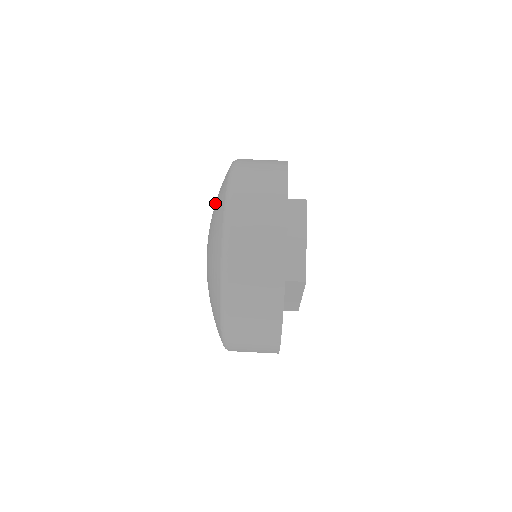
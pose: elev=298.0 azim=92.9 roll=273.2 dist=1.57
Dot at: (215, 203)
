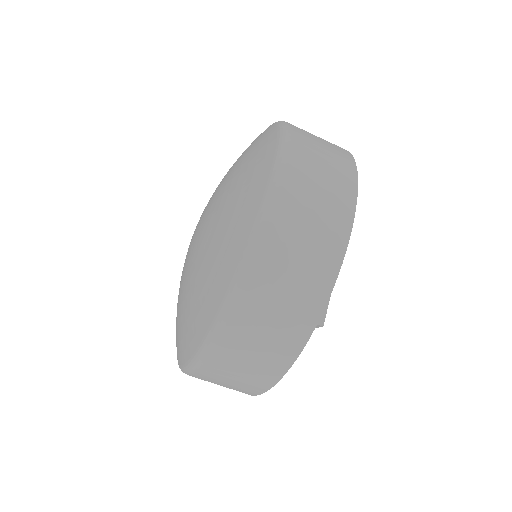
Dot at: (189, 294)
